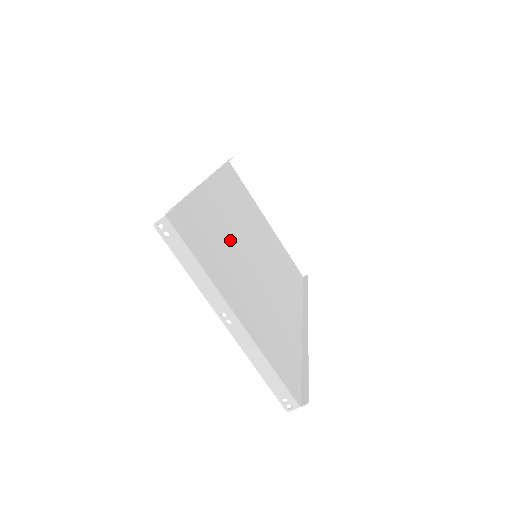
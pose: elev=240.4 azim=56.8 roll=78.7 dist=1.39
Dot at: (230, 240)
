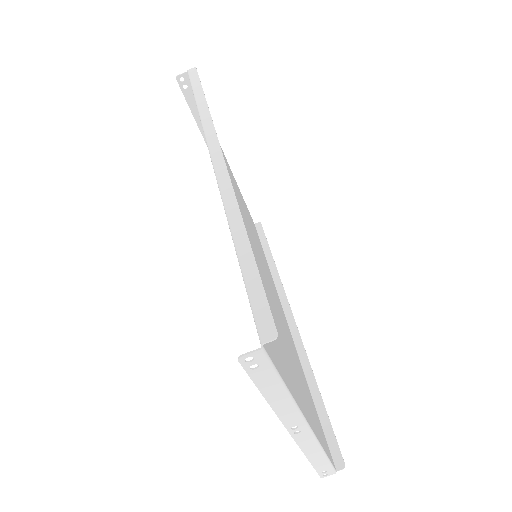
Dot at: occluded
